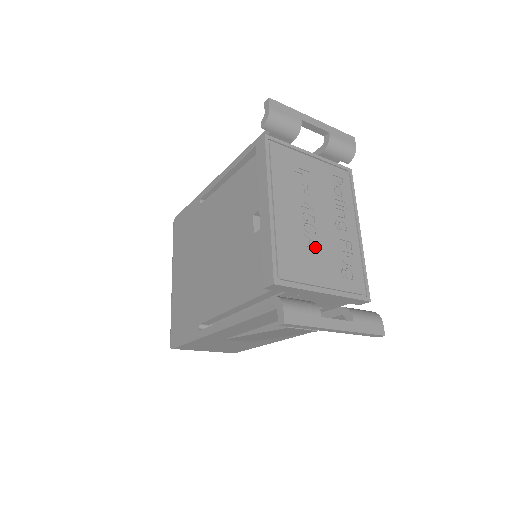
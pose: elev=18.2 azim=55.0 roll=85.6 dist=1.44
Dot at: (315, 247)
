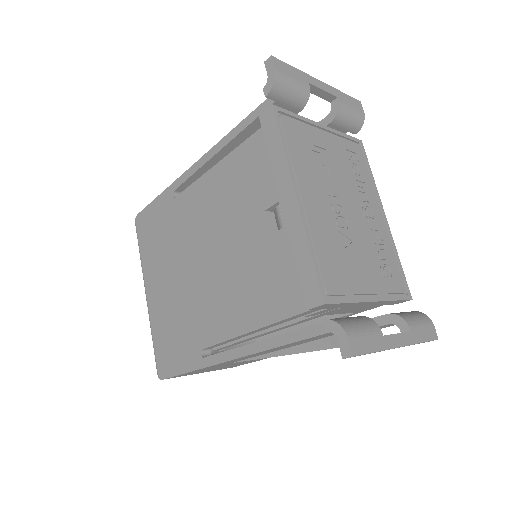
Dot at: (351, 245)
